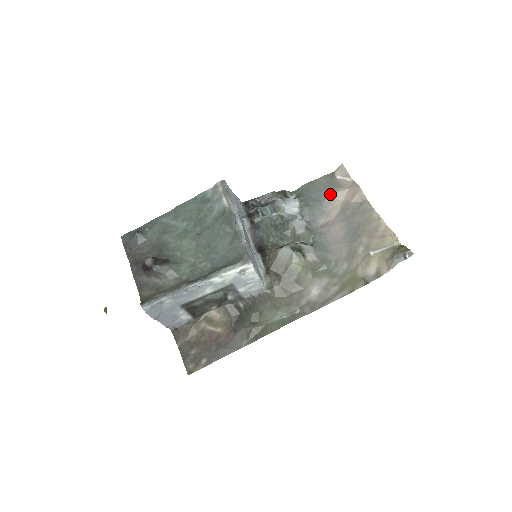
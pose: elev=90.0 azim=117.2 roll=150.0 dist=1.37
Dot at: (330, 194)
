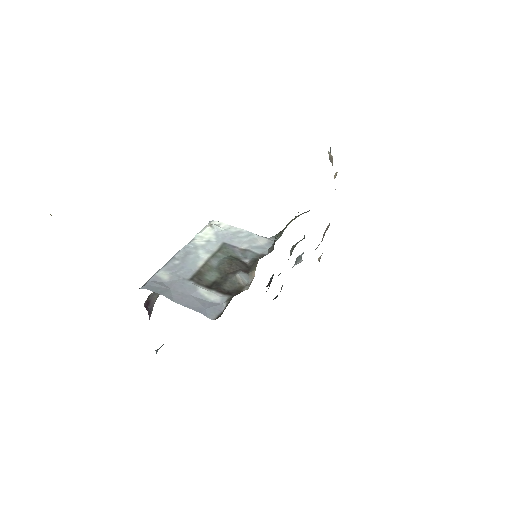
Dot at: occluded
